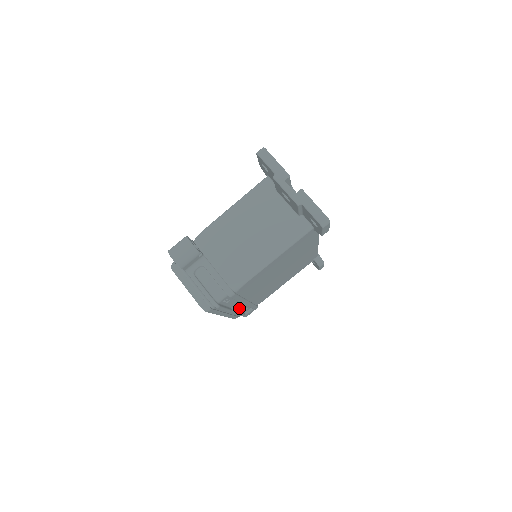
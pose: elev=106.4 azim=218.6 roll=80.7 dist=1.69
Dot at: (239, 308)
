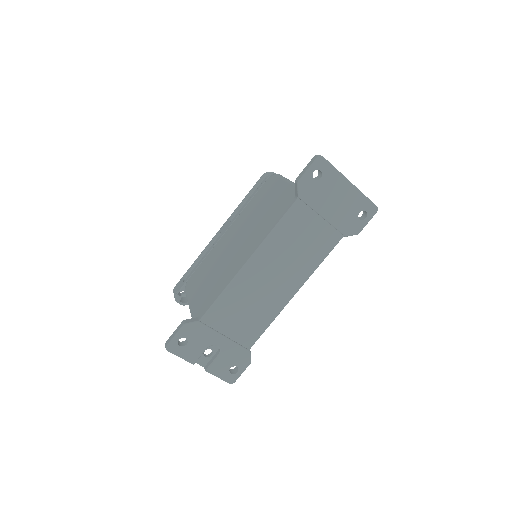
Dot at: occluded
